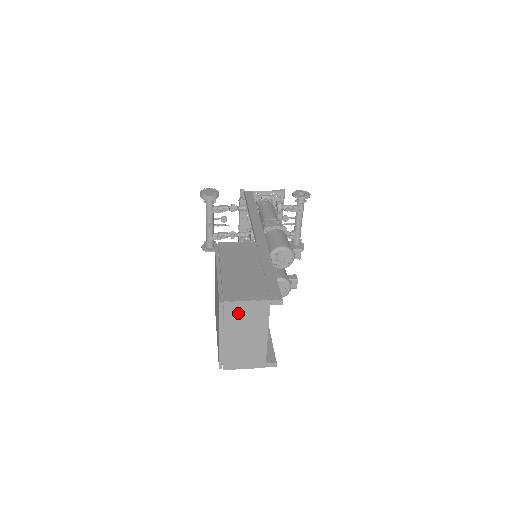
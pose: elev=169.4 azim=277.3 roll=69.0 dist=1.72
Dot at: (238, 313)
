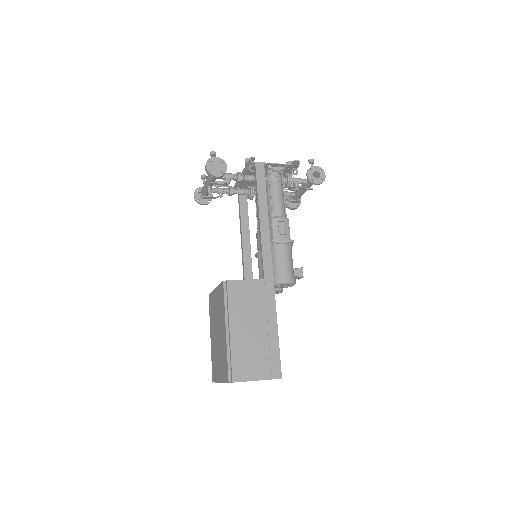
Dot at: occluded
